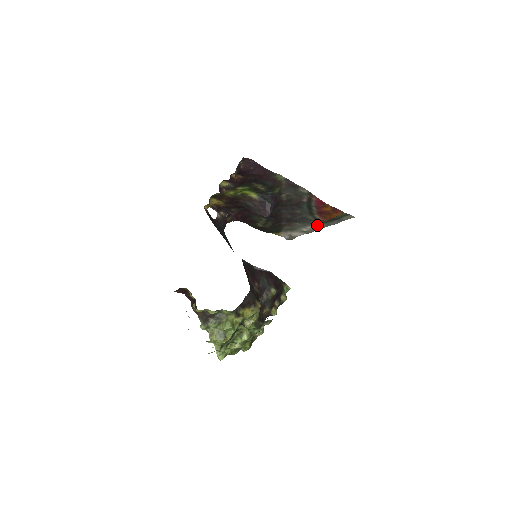
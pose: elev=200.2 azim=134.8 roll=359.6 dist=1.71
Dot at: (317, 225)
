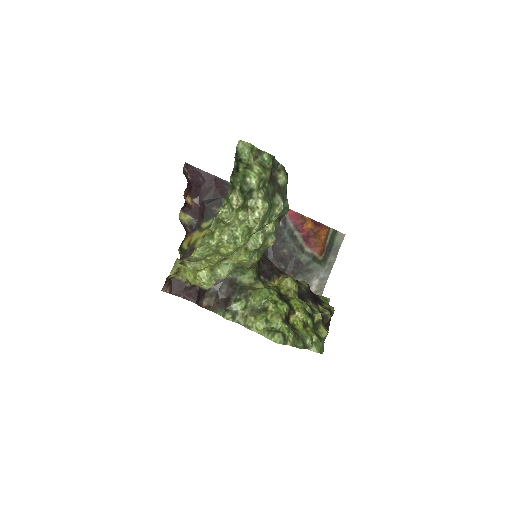
Dot at: (320, 273)
